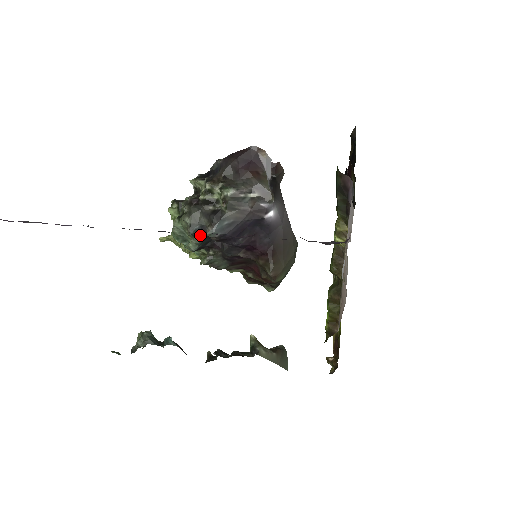
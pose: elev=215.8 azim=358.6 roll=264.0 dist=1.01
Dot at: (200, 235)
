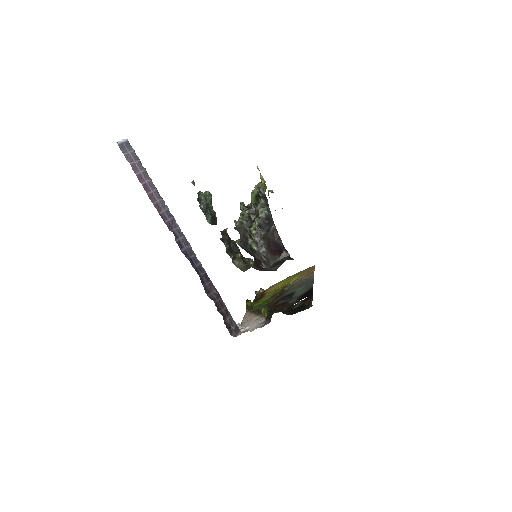
Dot at: occluded
